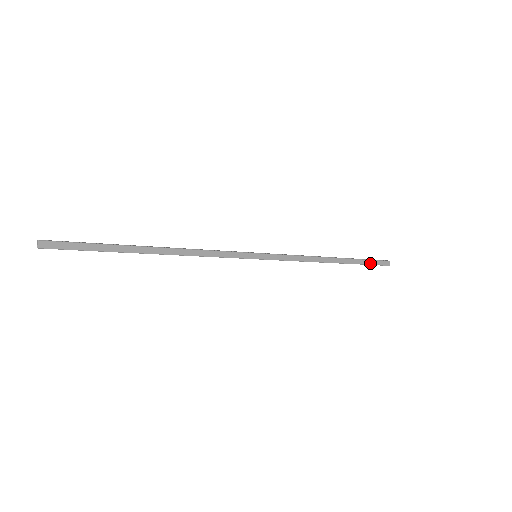
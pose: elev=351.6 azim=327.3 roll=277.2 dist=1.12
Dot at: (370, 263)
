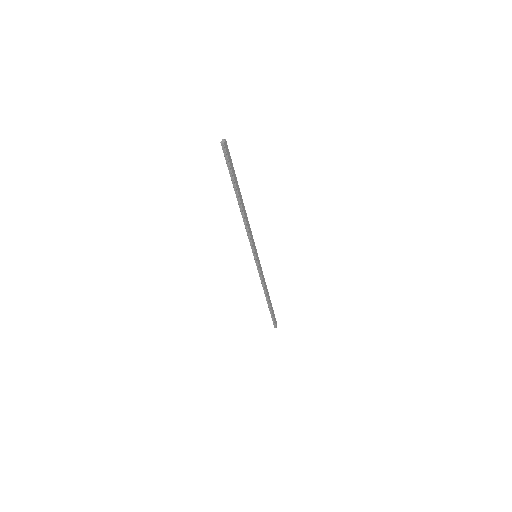
Dot at: (274, 316)
